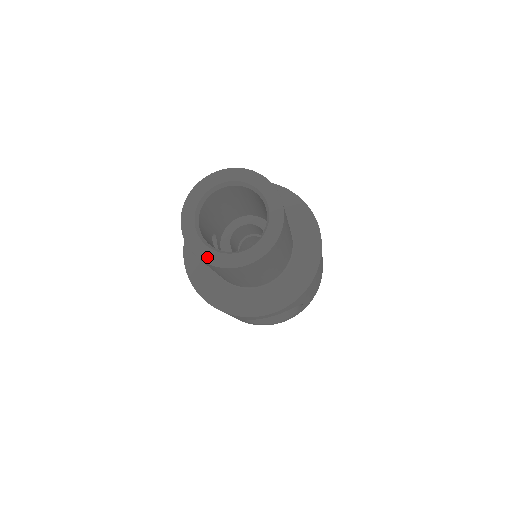
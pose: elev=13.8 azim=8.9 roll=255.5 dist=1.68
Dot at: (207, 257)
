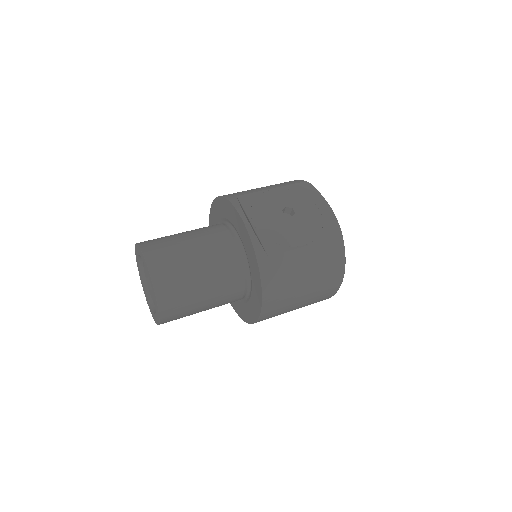
Dot at: (140, 277)
